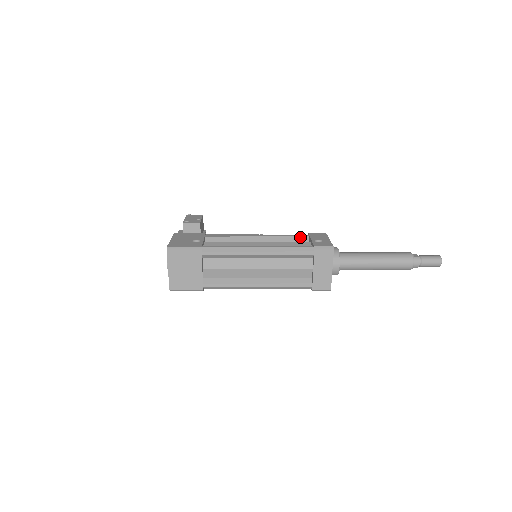
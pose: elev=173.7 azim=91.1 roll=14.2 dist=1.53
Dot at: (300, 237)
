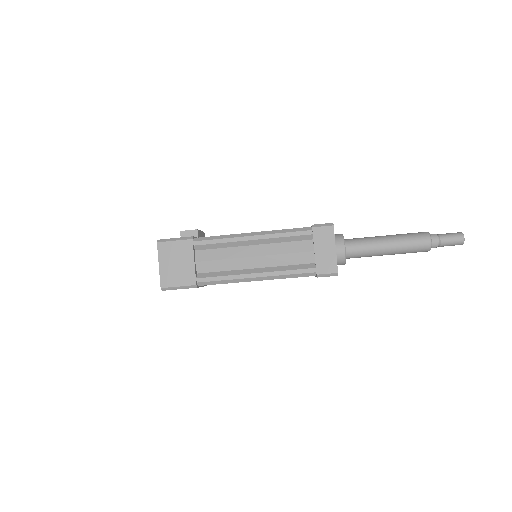
Dot at: occluded
